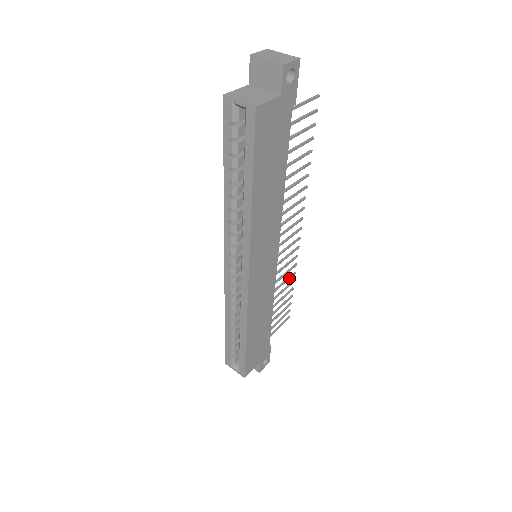
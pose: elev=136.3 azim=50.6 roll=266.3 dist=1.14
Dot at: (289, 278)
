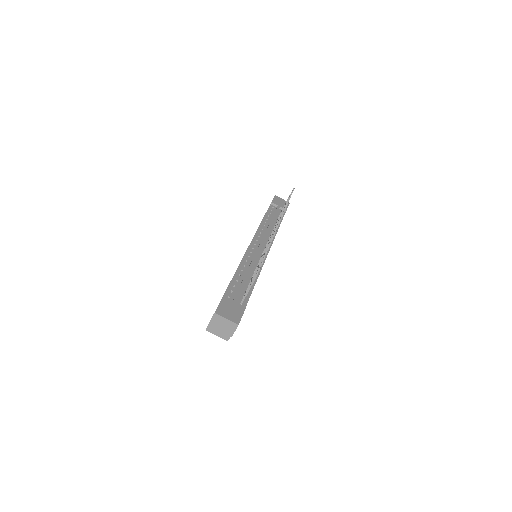
Dot at: occluded
